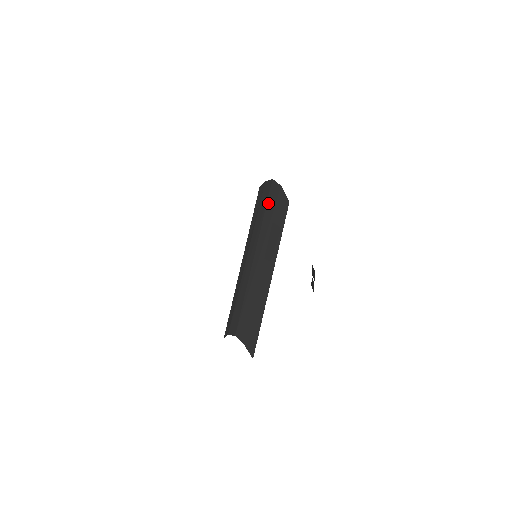
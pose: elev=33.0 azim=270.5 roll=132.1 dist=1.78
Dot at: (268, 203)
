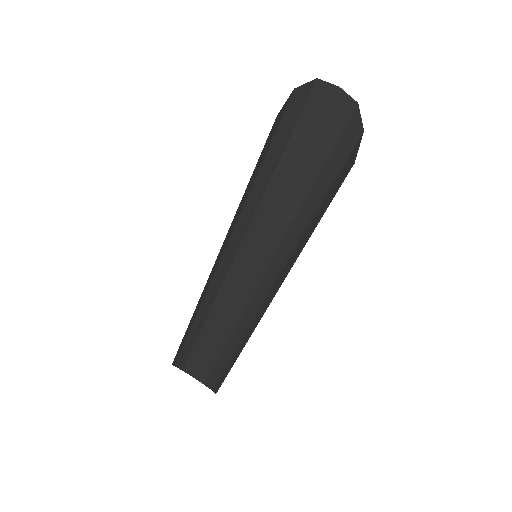
Dot at: (322, 175)
